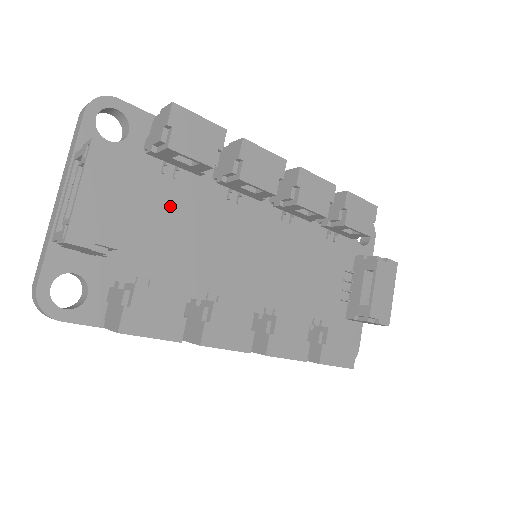
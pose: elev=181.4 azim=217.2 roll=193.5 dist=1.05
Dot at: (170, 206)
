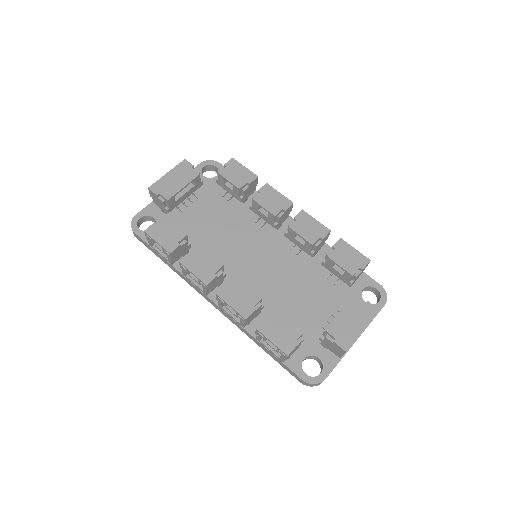
Dot at: (218, 212)
